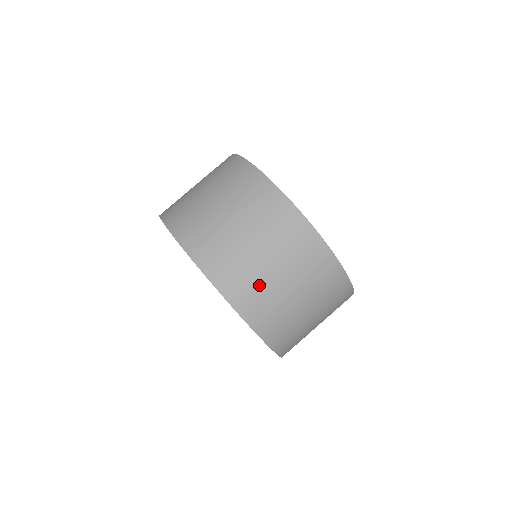
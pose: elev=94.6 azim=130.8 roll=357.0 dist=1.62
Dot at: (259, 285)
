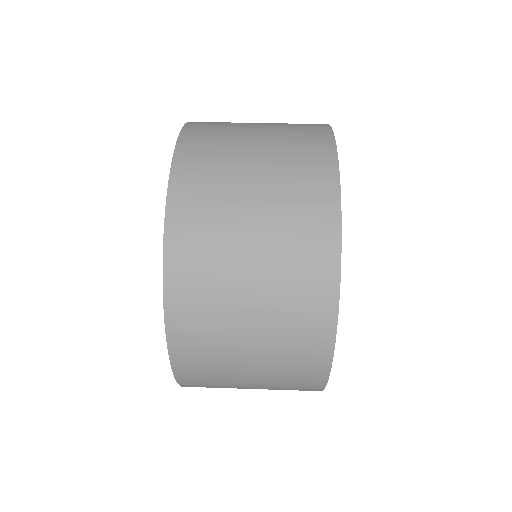
Dot at: (217, 334)
